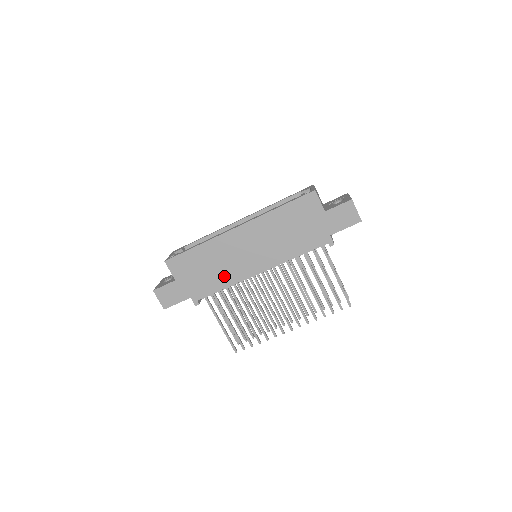
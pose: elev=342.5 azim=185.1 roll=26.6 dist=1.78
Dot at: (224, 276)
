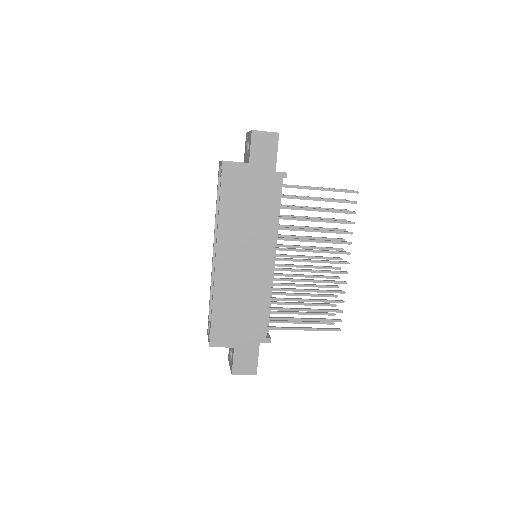
Dot at: (257, 298)
